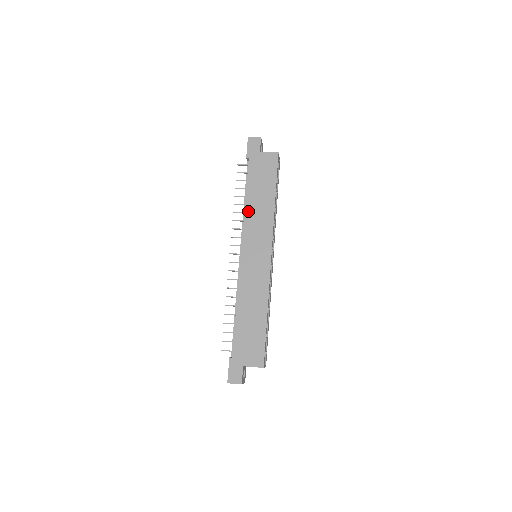
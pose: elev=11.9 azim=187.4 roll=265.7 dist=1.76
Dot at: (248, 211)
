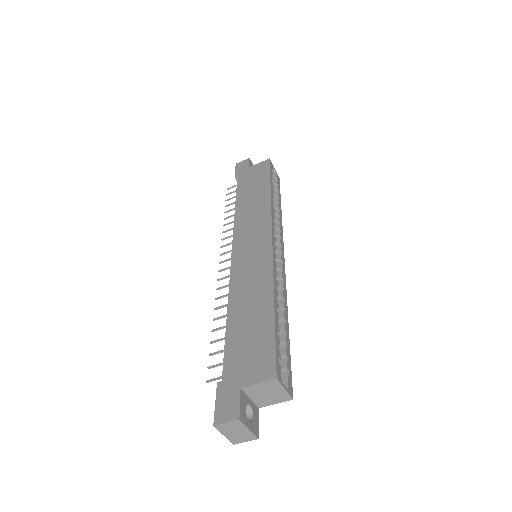
Dot at: (239, 213)
